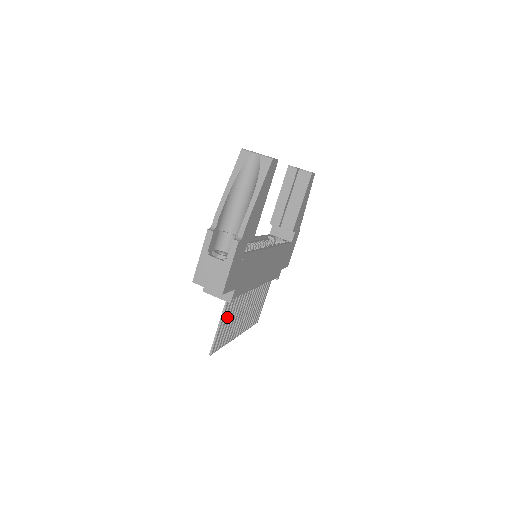
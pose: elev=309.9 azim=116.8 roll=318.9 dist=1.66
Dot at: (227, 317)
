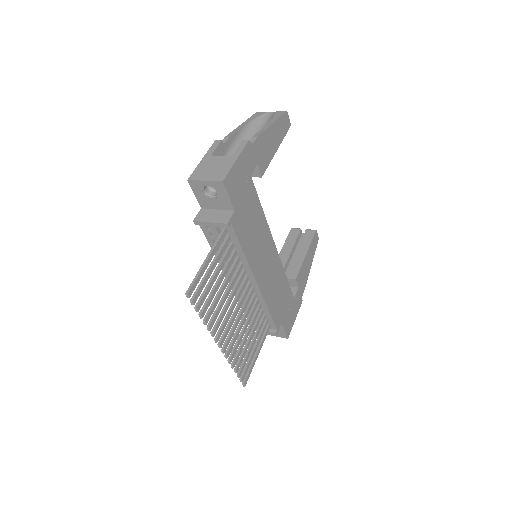
Dot at: (217, 268)
